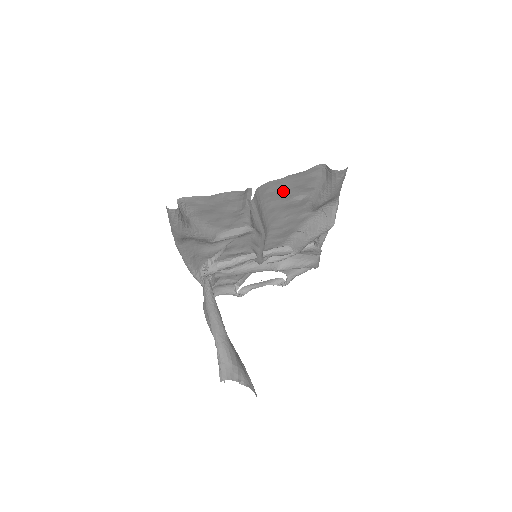
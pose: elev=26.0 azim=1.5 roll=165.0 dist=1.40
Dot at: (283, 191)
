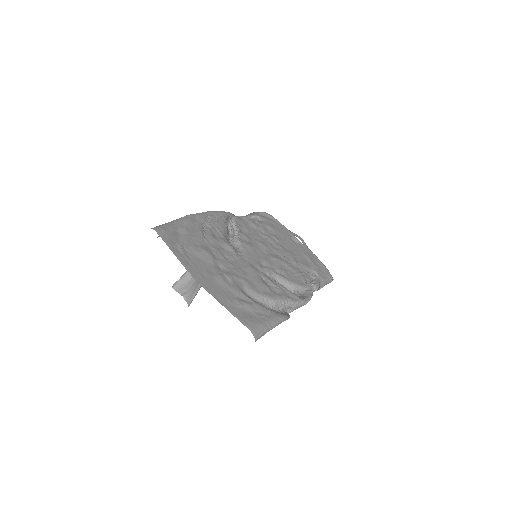
Dot at: (237, 287)
